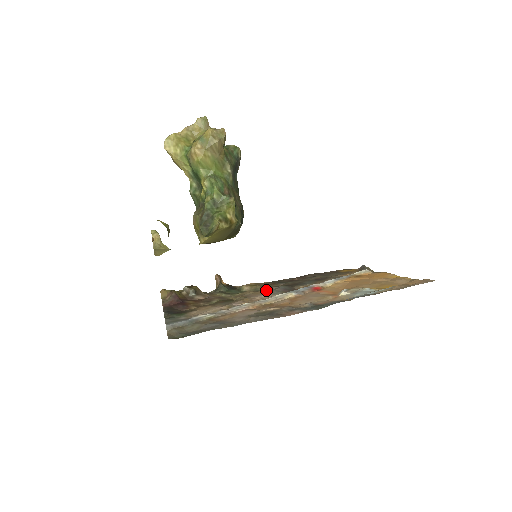
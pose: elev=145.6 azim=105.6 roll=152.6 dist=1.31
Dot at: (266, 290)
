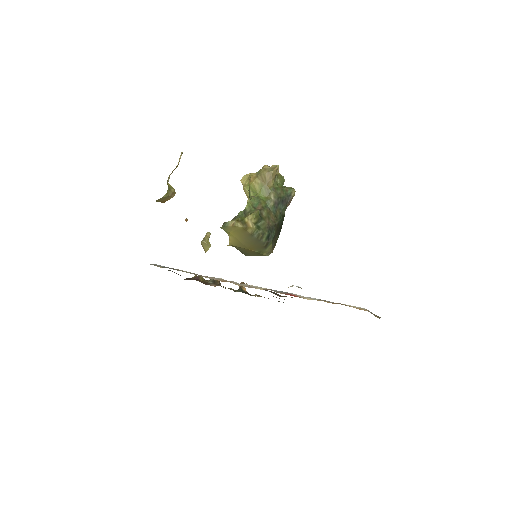
Dot at: occluded
